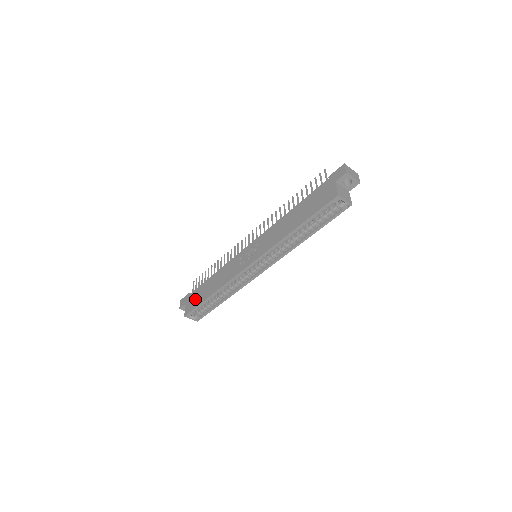
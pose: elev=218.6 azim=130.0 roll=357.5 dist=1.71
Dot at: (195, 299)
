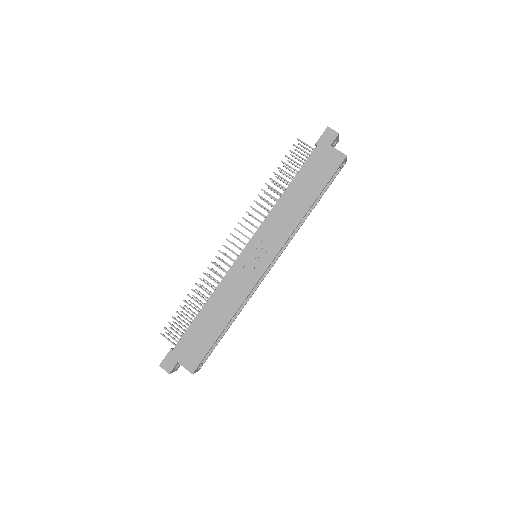
Dot at: (196, 346)
